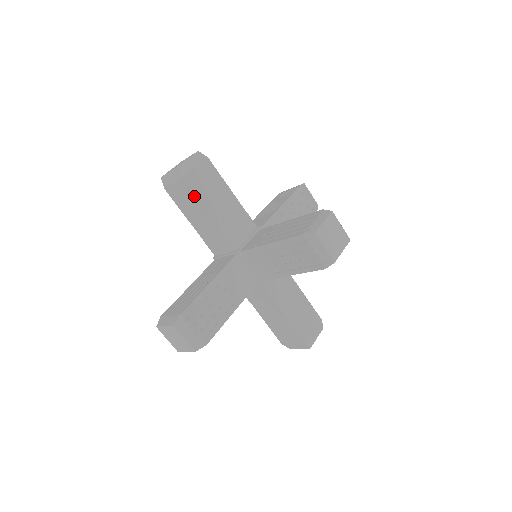
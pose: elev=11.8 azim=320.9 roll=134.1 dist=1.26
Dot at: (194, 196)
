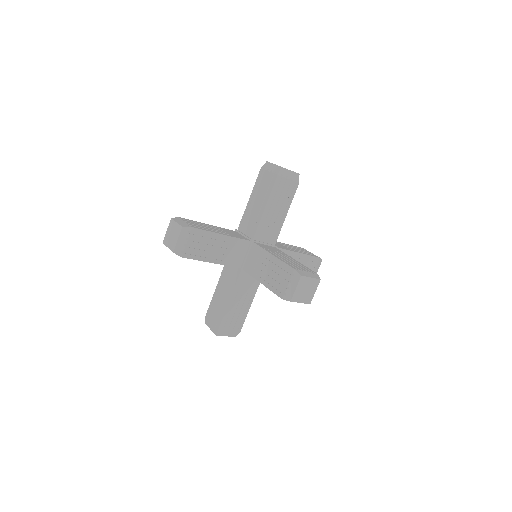
Dot at: (194, 259)
